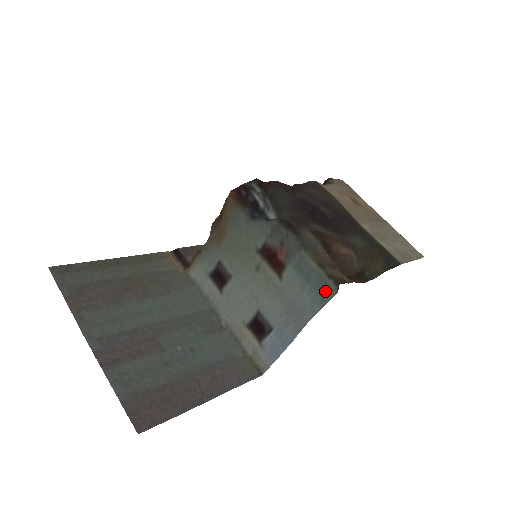
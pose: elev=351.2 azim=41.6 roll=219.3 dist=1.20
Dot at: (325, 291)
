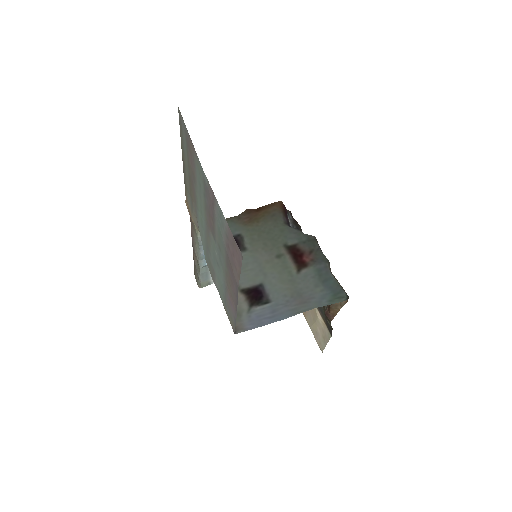
Dot at: (337, 295)
